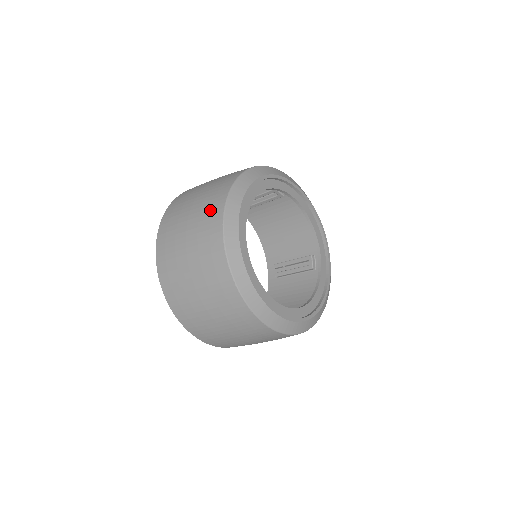
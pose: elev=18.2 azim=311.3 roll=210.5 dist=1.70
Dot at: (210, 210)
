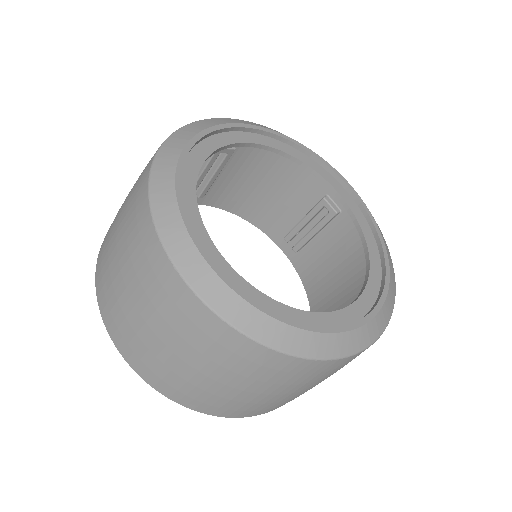
Dot at: (143, 256)
